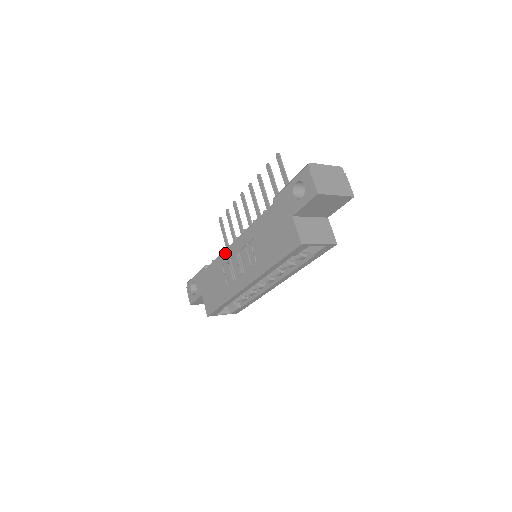
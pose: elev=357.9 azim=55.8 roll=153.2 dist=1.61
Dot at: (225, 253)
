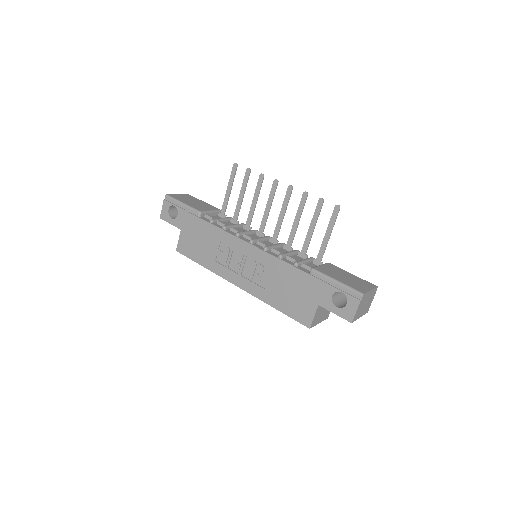
Dot at: (232, 238)
